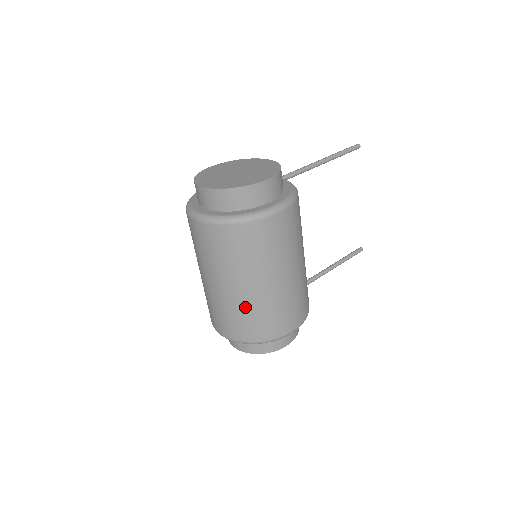
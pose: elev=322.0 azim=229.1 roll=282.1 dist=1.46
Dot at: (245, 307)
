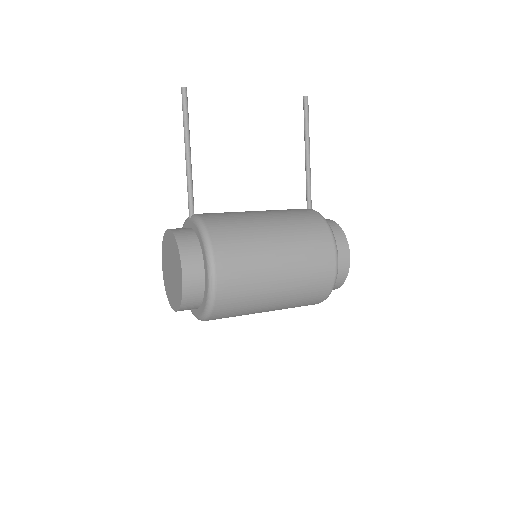
Dot at: (292, 303)
